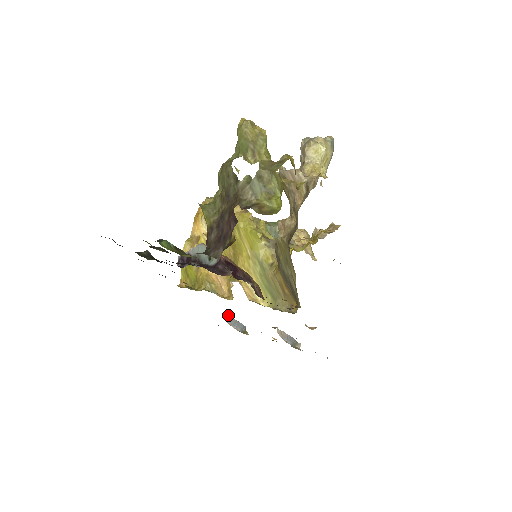
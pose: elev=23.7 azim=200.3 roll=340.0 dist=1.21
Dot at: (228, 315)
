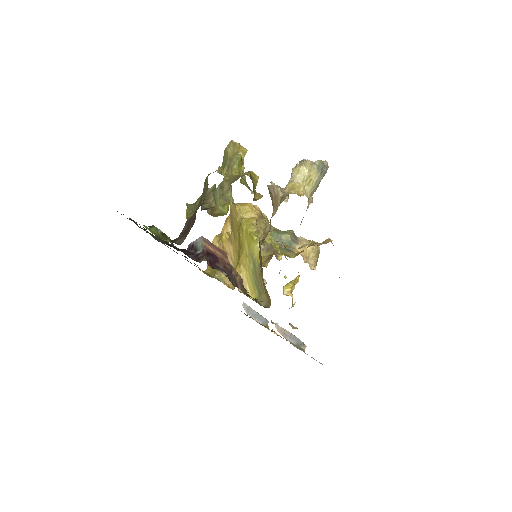
Dot at: (249, 307)
